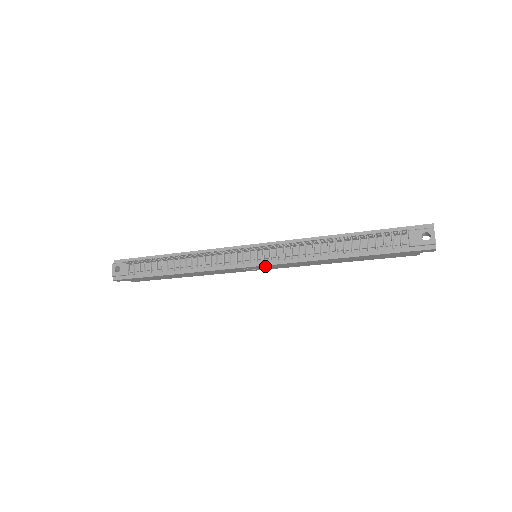
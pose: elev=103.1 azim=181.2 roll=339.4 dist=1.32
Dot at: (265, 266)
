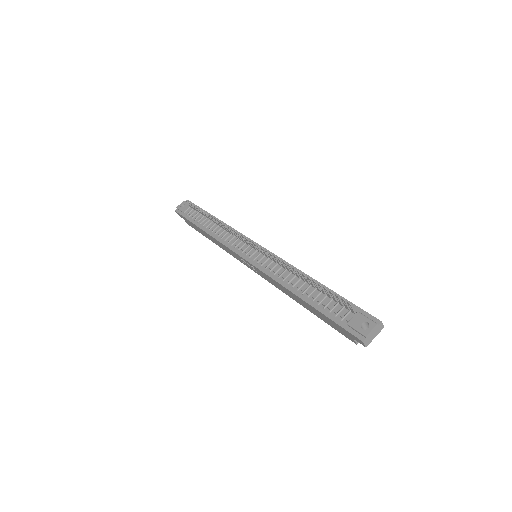
Dot at: (252, 265)
